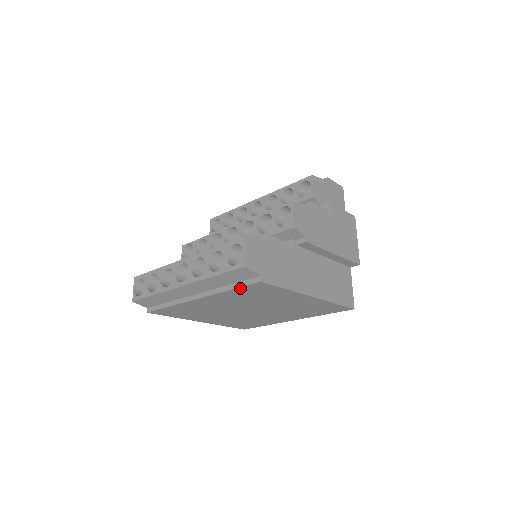
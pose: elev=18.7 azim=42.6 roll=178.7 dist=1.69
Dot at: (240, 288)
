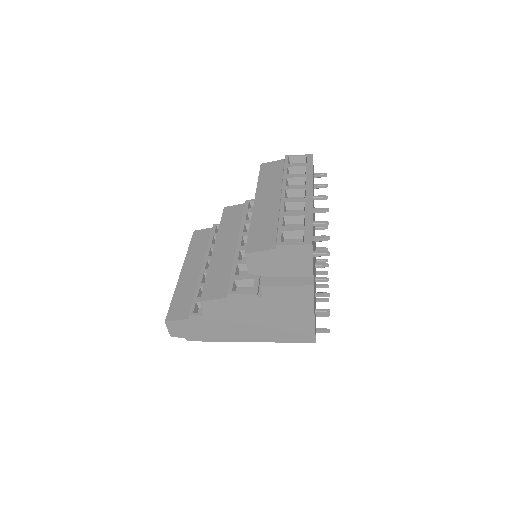
Dot at: occluded
